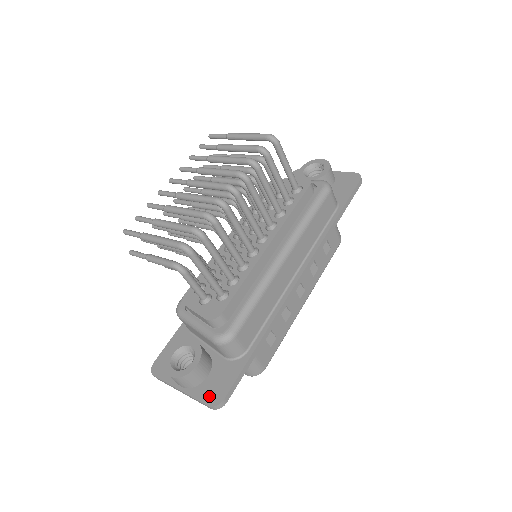
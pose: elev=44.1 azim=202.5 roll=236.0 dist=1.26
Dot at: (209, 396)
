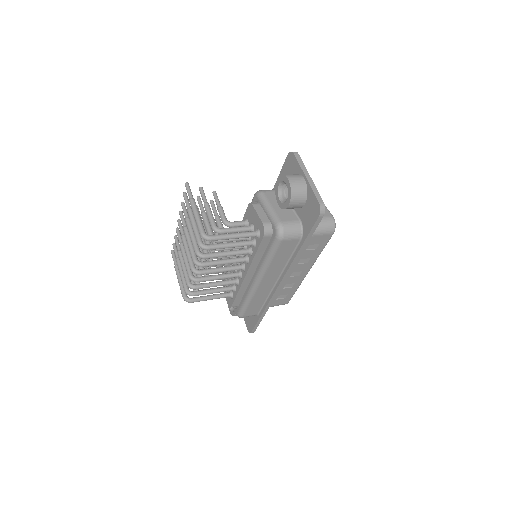
Dot at: (247, 325)
